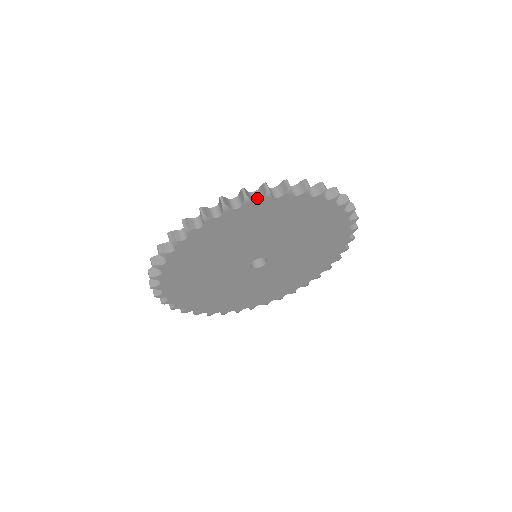
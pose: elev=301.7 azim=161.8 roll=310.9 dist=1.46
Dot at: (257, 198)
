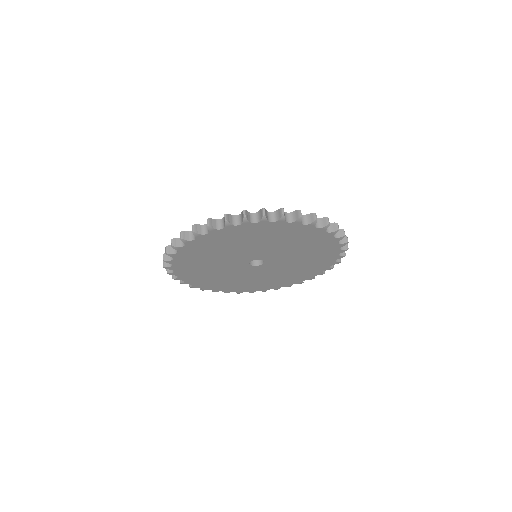
Dot at: occluded
